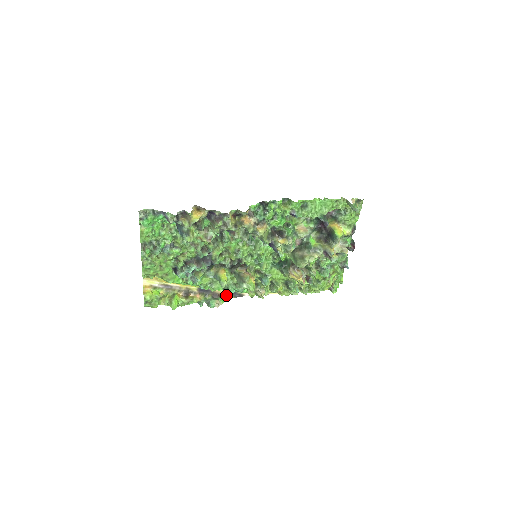
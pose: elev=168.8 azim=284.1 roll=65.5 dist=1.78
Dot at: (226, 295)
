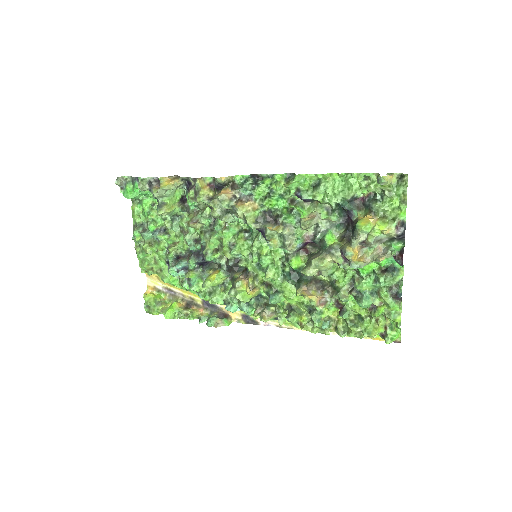
Dot at: (236, 318)
